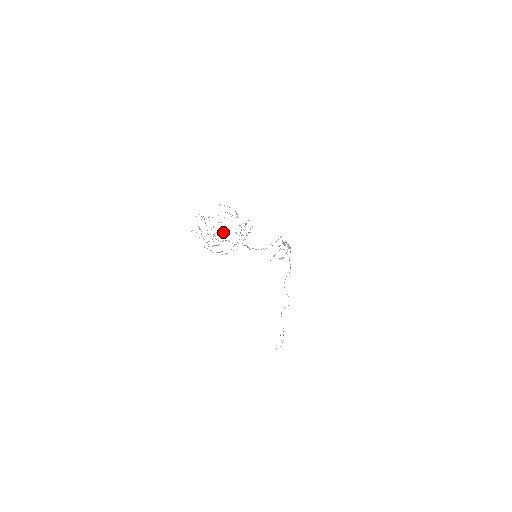
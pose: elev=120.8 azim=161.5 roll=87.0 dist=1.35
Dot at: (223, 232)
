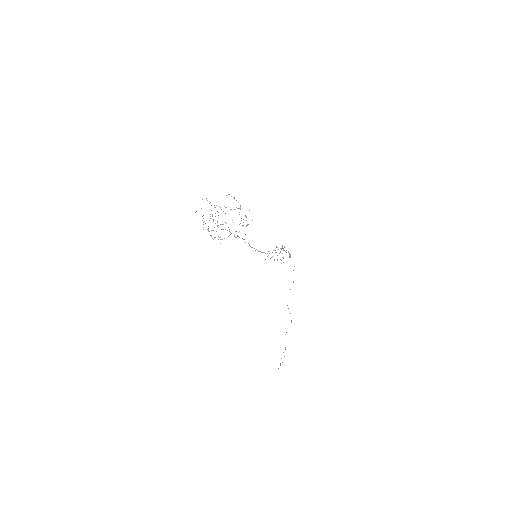
Dot at: occluded
